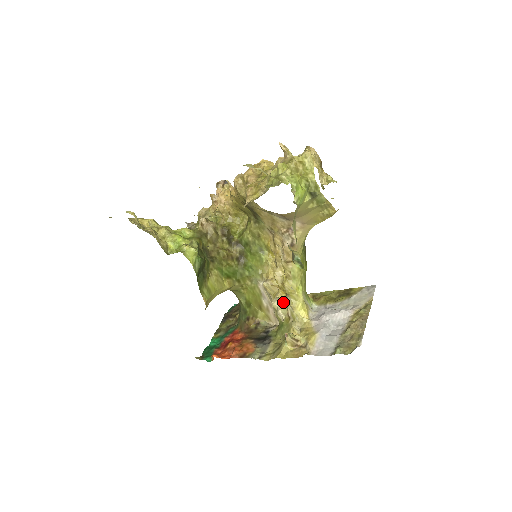
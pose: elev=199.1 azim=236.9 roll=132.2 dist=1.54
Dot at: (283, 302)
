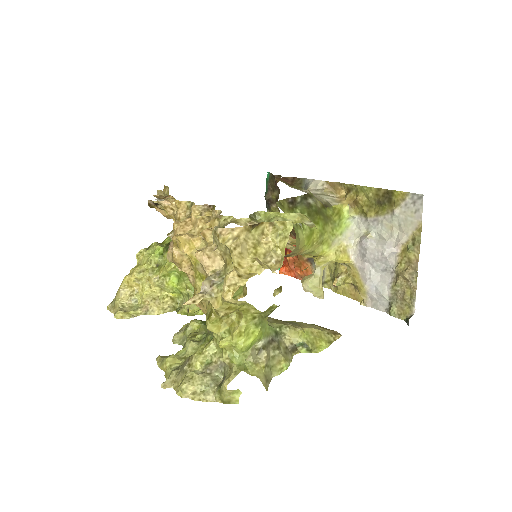
Dot at: (313, 284)
